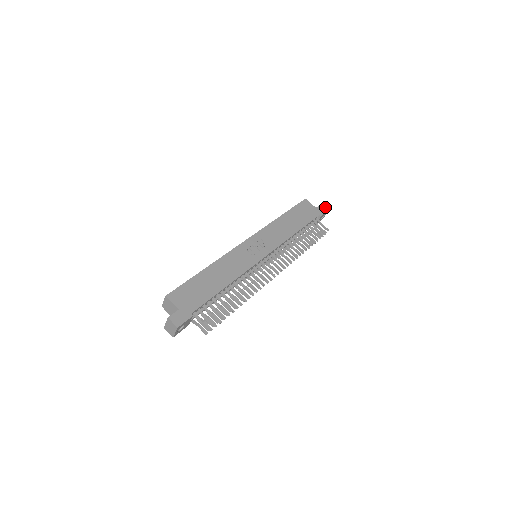
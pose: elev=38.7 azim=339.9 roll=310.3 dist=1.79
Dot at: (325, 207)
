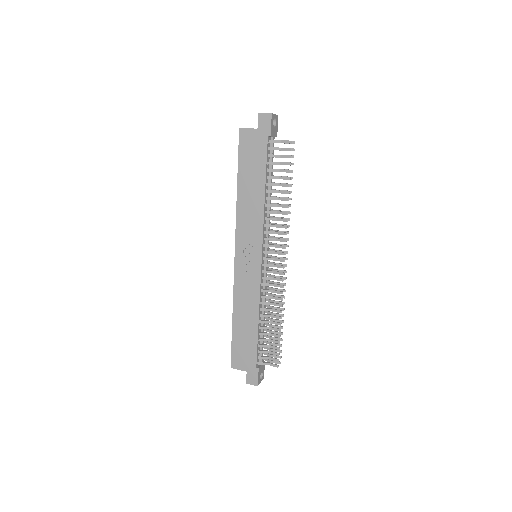
Dot at: (265, 114)
